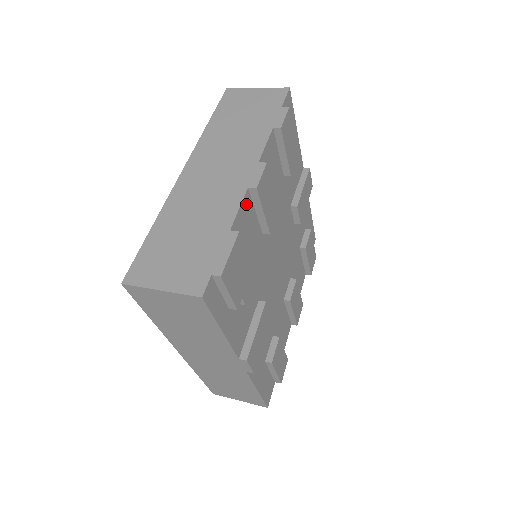
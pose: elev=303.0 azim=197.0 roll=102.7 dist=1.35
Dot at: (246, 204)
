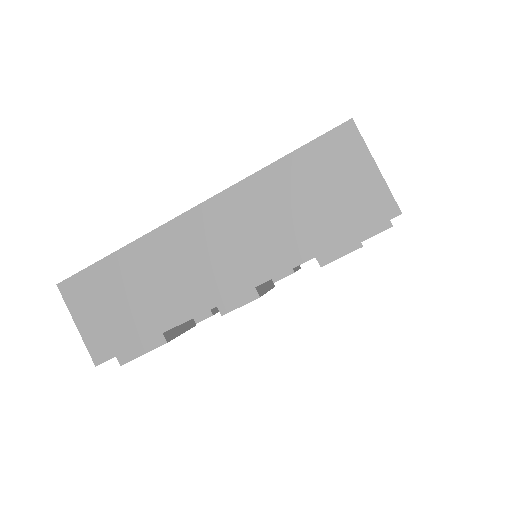
Dot at: occluded
